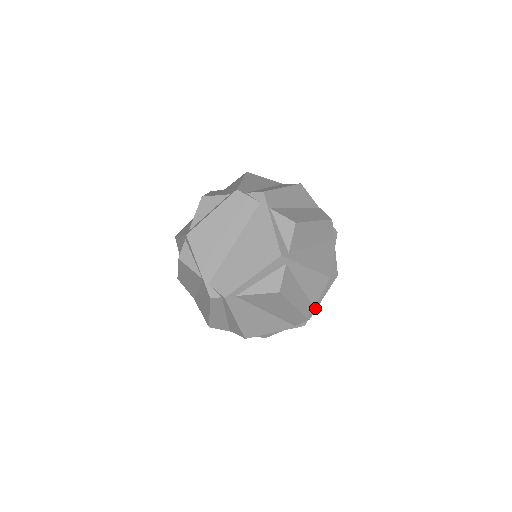
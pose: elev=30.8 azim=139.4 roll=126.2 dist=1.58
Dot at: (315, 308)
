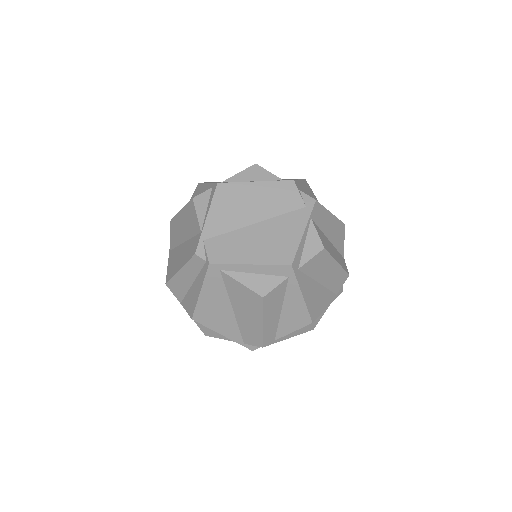
Dot at: (275, 341)
